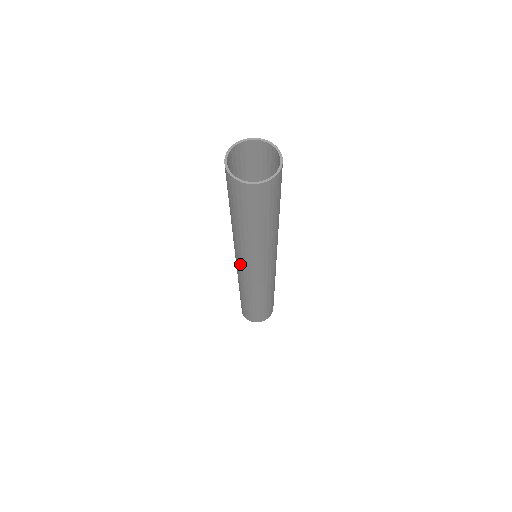
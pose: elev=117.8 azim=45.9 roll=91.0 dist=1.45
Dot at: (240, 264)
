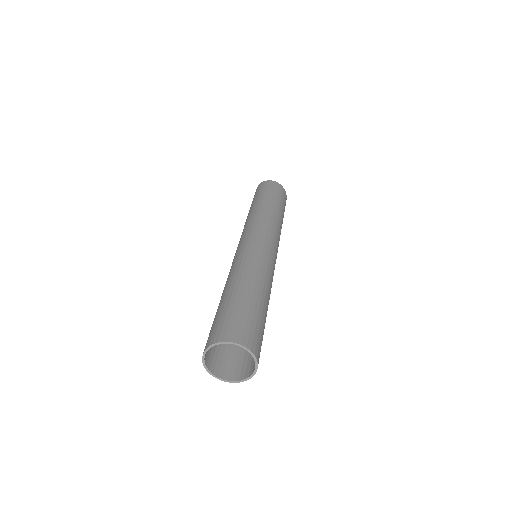
Dot at: occluded
